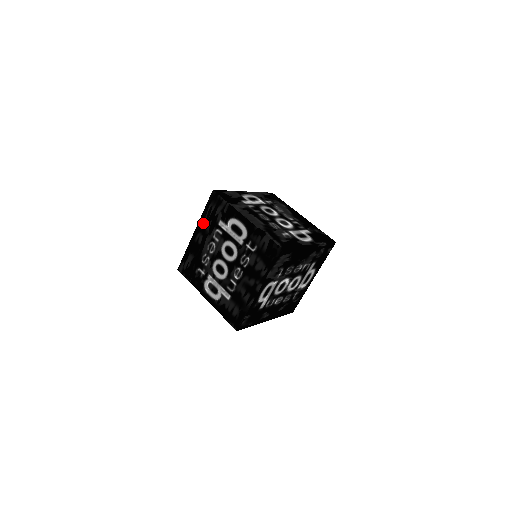
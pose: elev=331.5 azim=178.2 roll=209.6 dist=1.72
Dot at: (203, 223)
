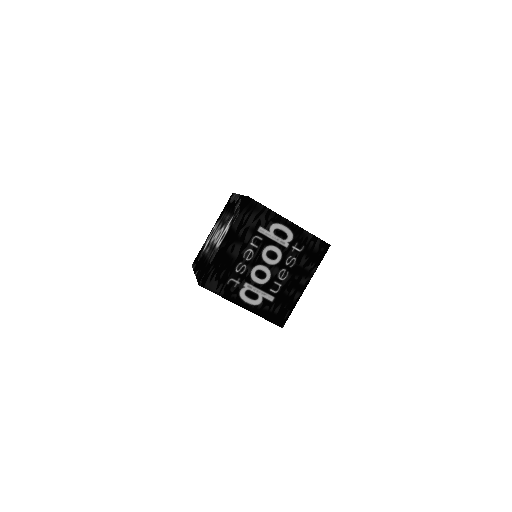
Dot at: (236, 231)
